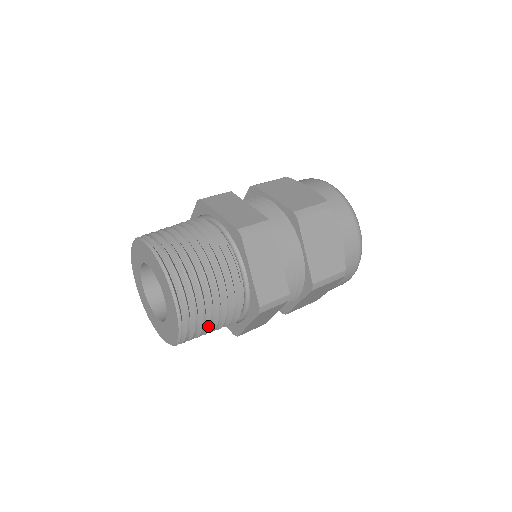
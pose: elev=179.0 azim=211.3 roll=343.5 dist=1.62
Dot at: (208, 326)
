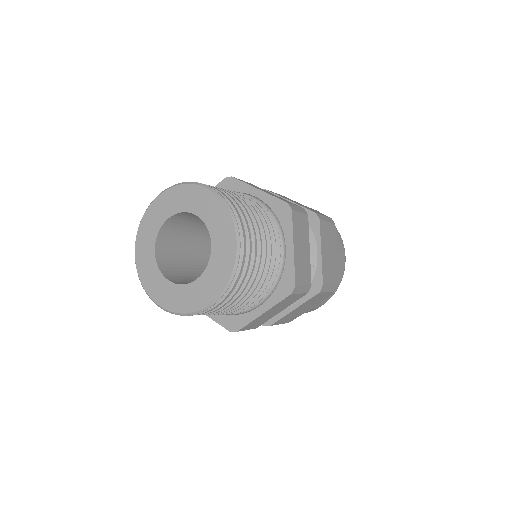
Dot at: (241, 296)
